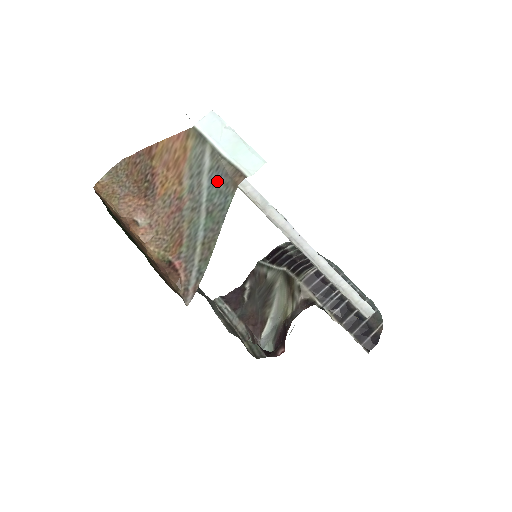
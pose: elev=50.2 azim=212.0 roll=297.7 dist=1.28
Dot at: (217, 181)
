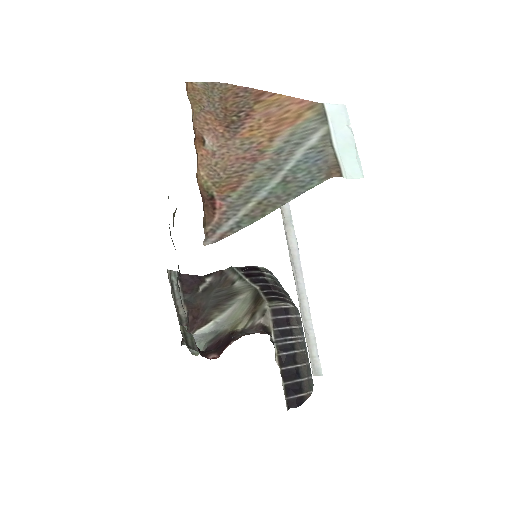
Dot at: (312, 161)
